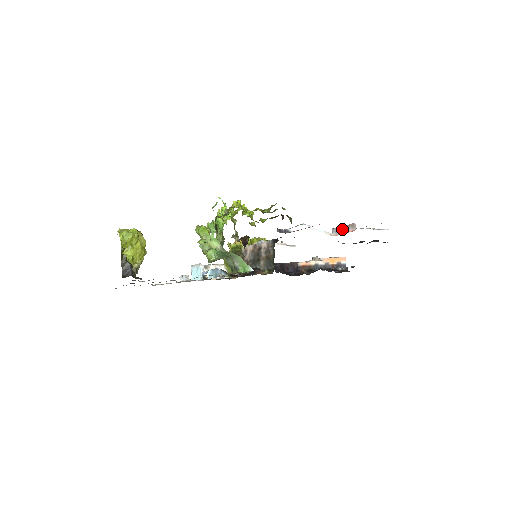
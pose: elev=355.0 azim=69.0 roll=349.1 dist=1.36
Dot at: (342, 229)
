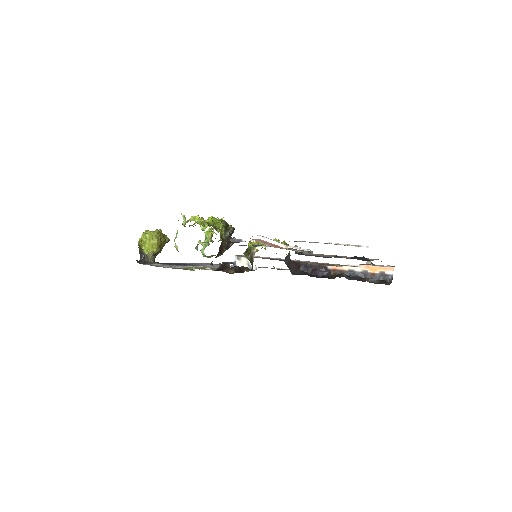
Dot at: occluded
